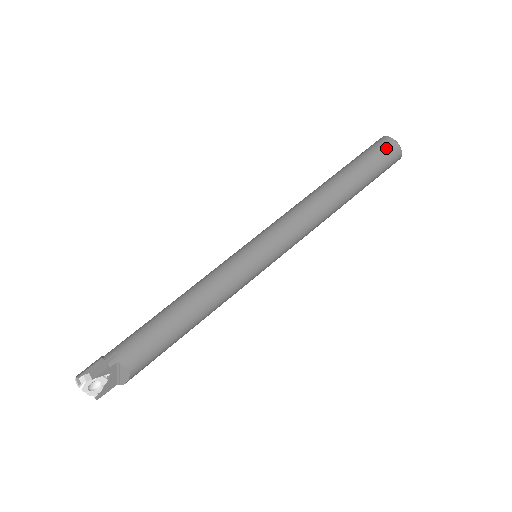
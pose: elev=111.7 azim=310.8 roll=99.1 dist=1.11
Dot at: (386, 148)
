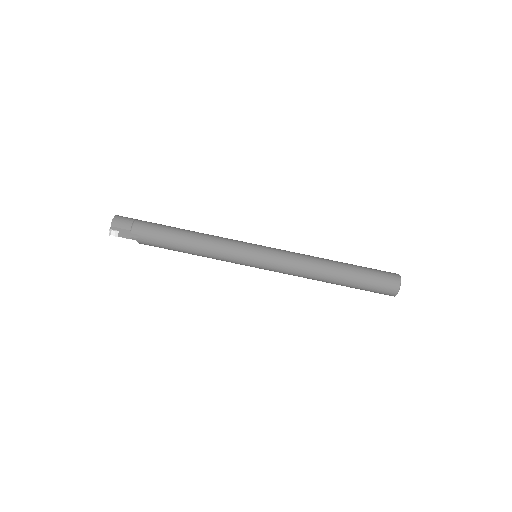
Dot at: (386, 293)
